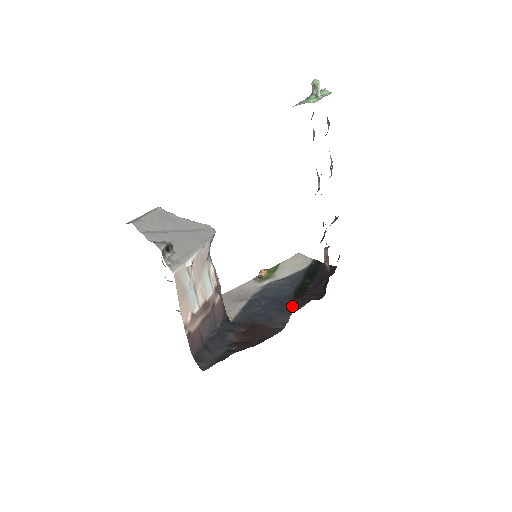
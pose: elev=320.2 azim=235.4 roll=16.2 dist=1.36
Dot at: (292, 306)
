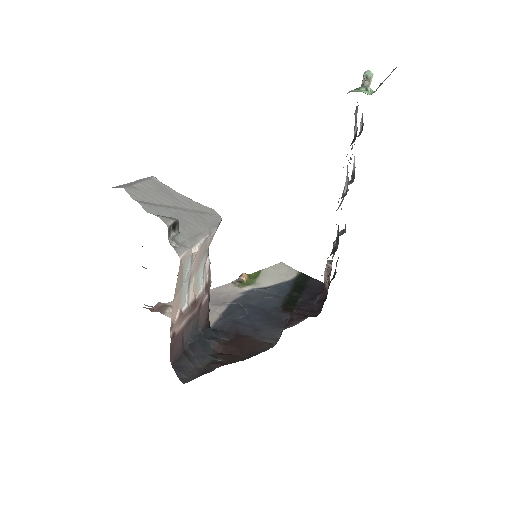
Dot at: (281, 320)
